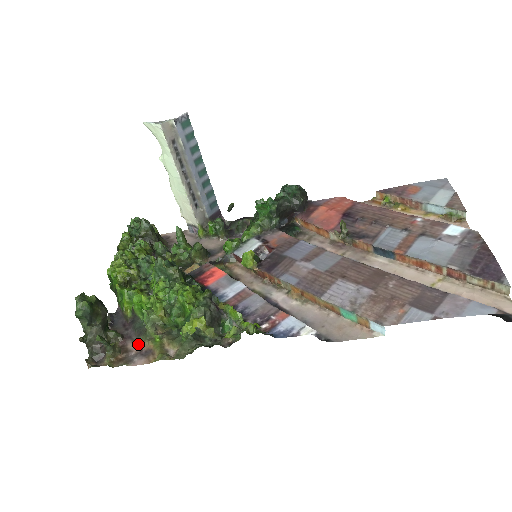
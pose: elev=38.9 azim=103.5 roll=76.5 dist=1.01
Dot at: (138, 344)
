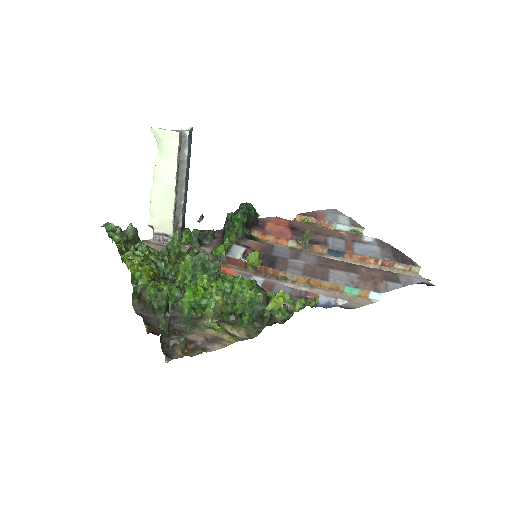
Dot at: (198, 335)
